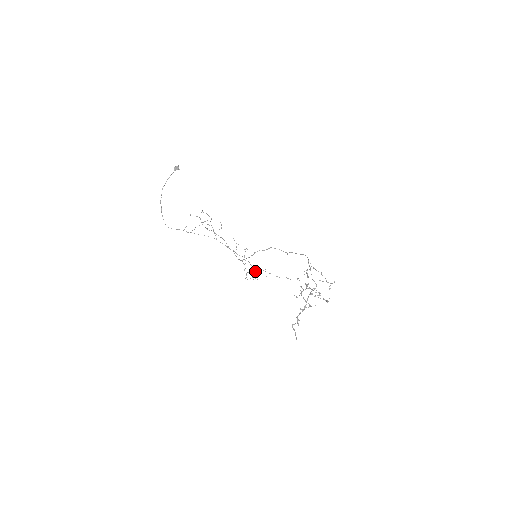
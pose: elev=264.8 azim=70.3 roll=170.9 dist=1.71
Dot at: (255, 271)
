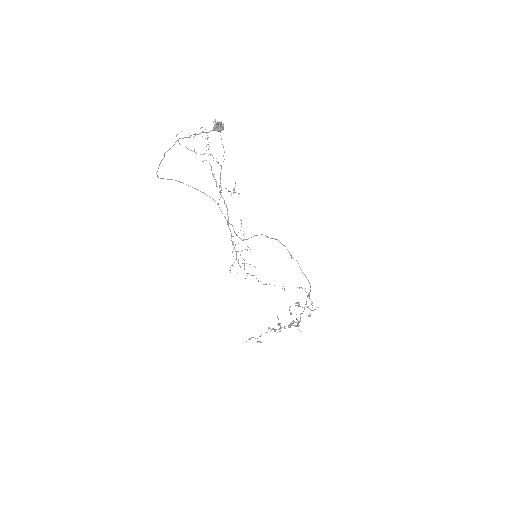
Dot at: (245, 278)
